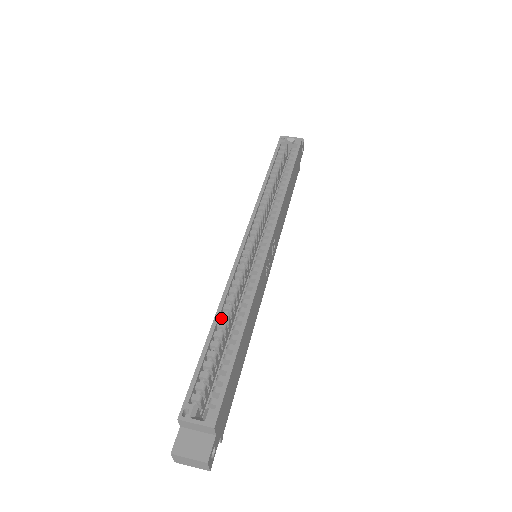
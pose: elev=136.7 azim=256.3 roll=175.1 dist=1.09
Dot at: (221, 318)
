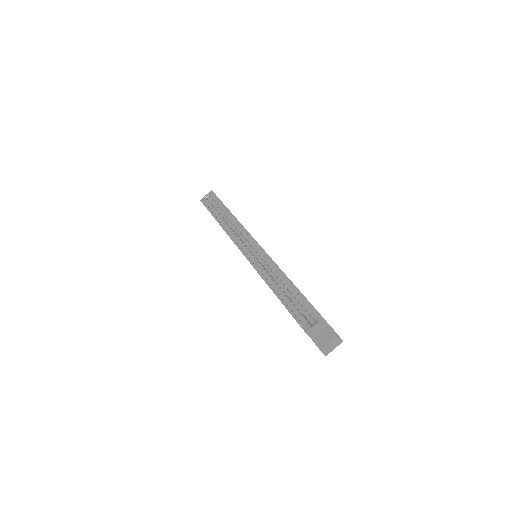
Dot at: (274, 288)
